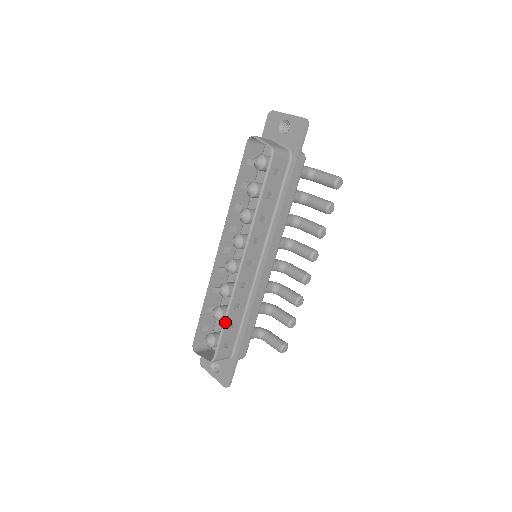
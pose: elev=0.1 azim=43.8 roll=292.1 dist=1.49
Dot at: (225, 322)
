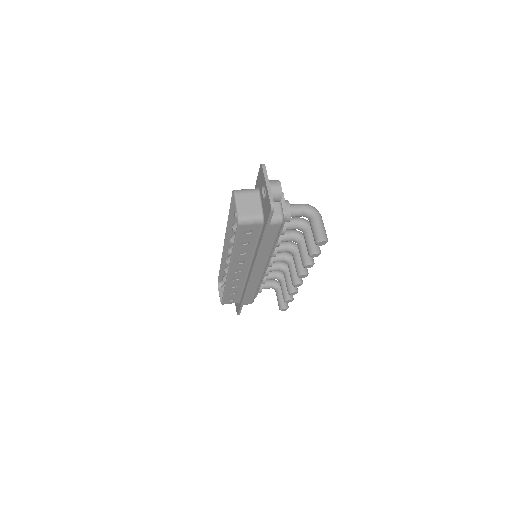
Dot at: (224, 292)
